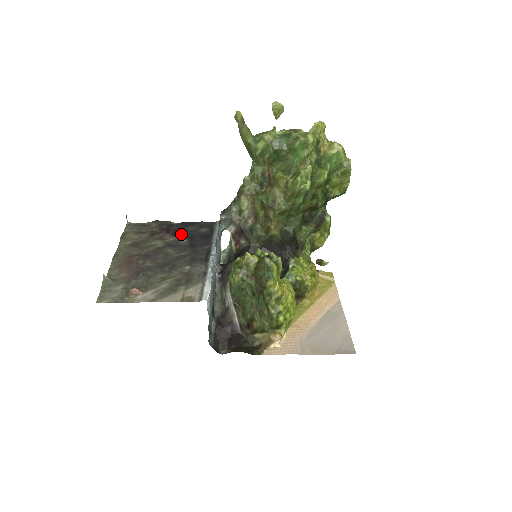
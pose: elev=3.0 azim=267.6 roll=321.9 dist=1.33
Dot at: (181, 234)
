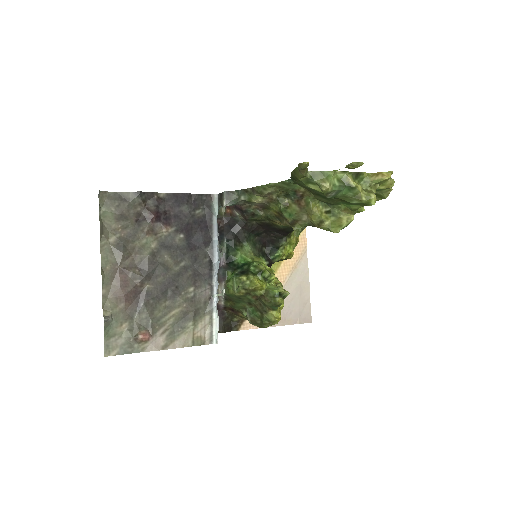
Dot at: (175, 222)
